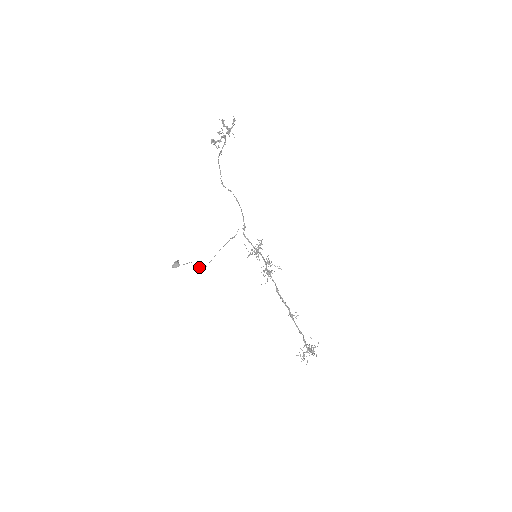
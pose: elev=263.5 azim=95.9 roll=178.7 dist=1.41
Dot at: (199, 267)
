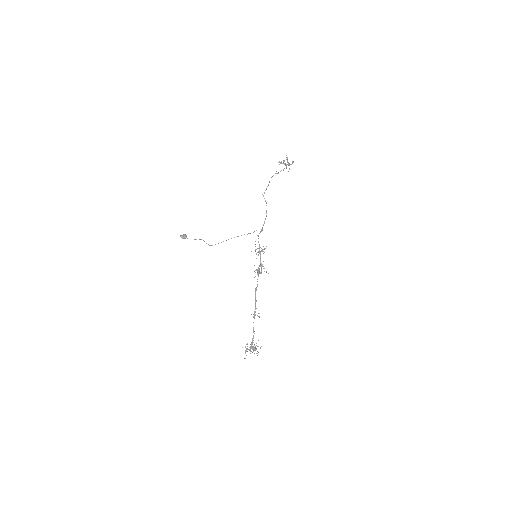
Dot at: occluded
